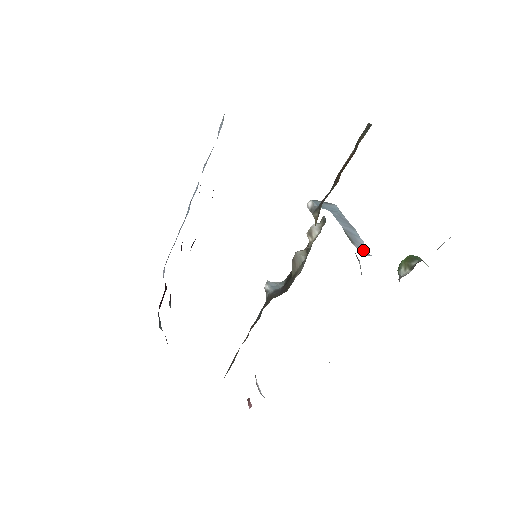
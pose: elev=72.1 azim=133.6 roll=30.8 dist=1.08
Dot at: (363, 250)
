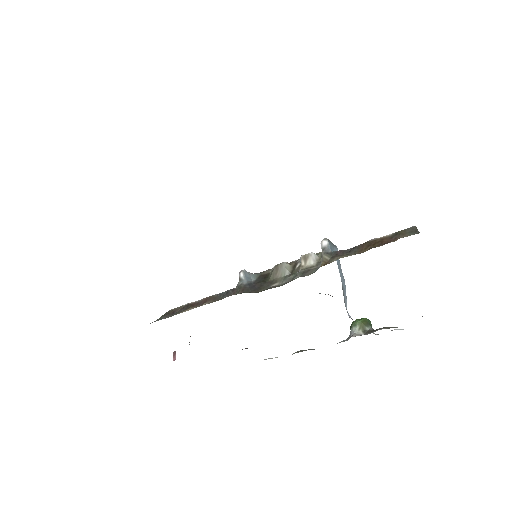
Dot at: (346, 308)
